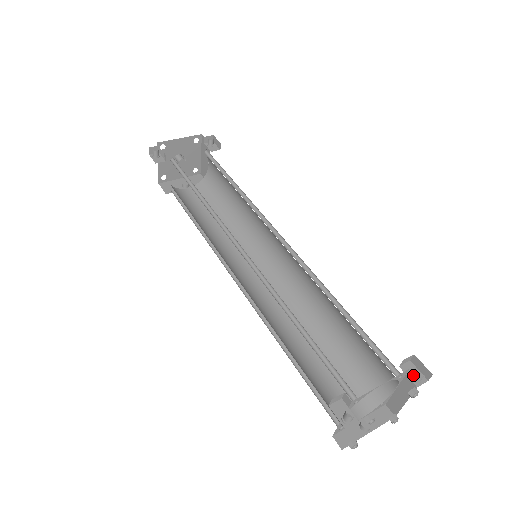
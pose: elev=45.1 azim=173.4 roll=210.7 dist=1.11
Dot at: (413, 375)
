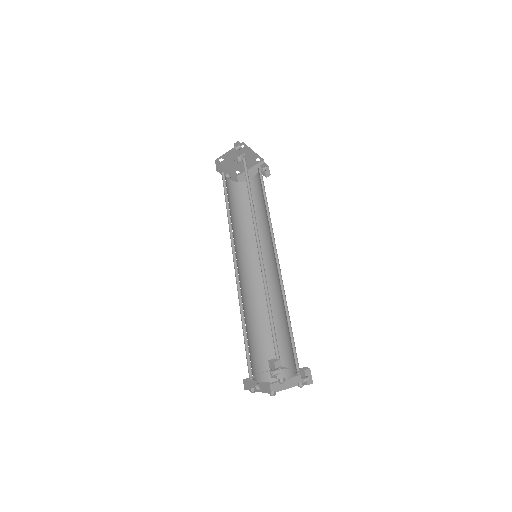
Dot at: (304, 377)
